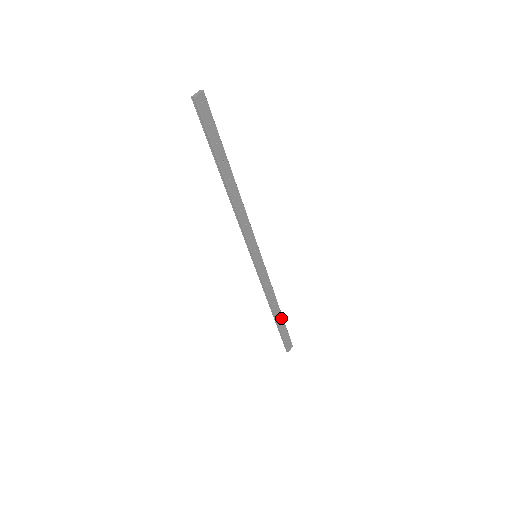
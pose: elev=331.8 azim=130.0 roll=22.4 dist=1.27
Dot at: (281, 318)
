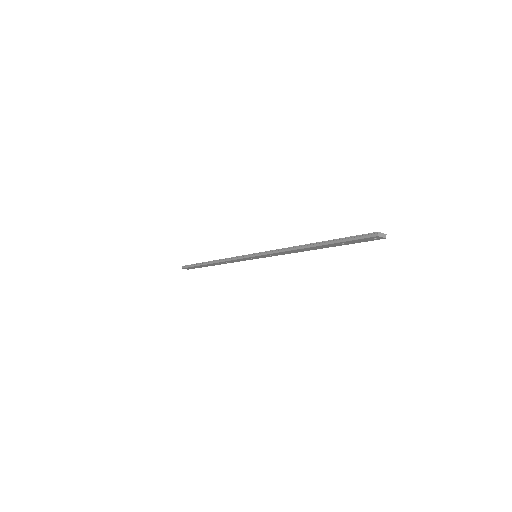
Dot at: (209, 265)
